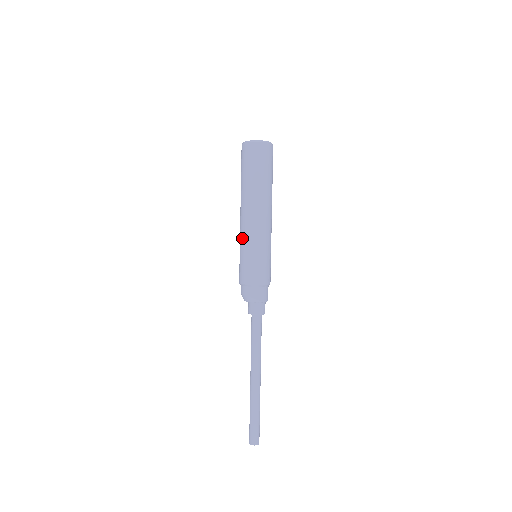
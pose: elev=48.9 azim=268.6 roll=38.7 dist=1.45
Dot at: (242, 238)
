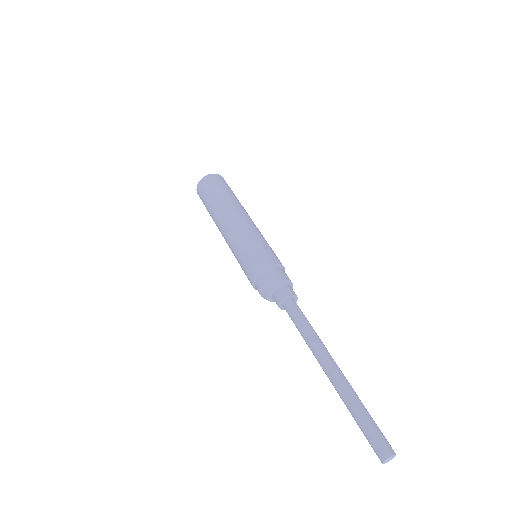
Dot at: (231, 244)
